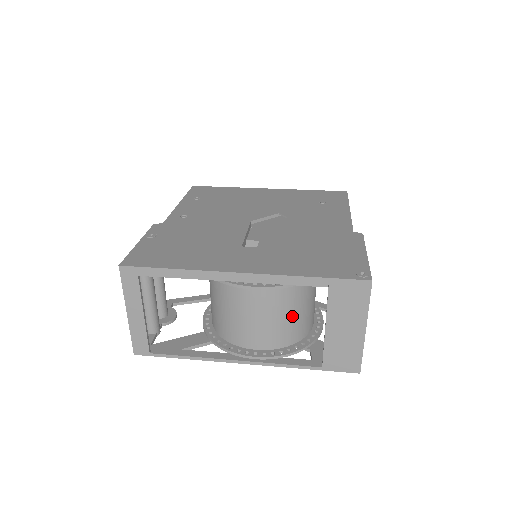
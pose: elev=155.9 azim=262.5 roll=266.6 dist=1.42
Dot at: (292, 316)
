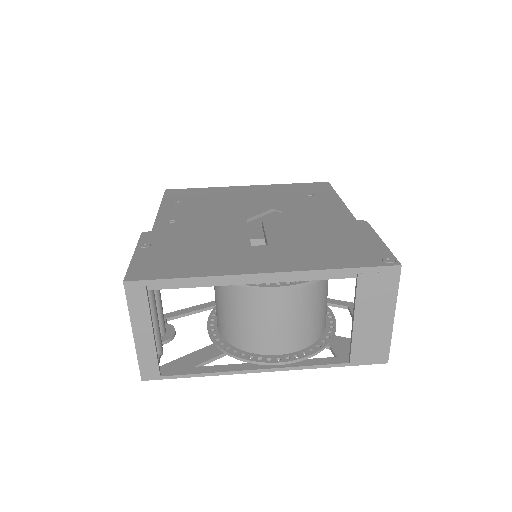
Dot at: (313, 314)
